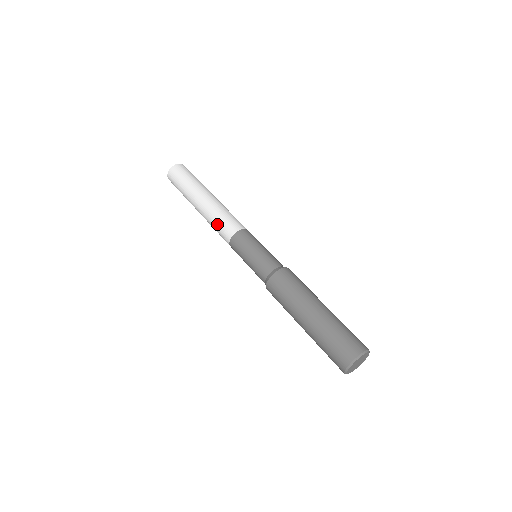
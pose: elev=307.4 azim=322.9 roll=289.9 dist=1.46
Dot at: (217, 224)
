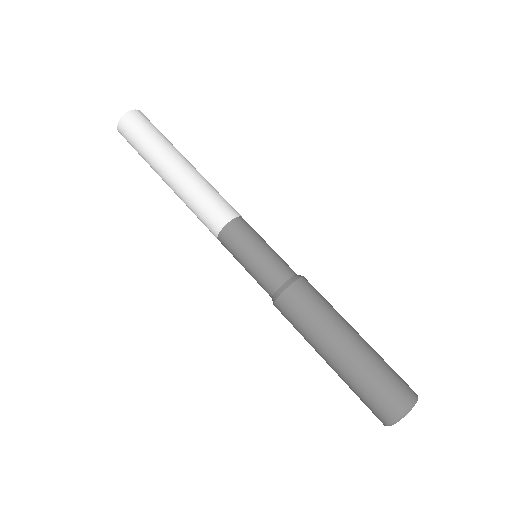
Dot at: (198, 218)
